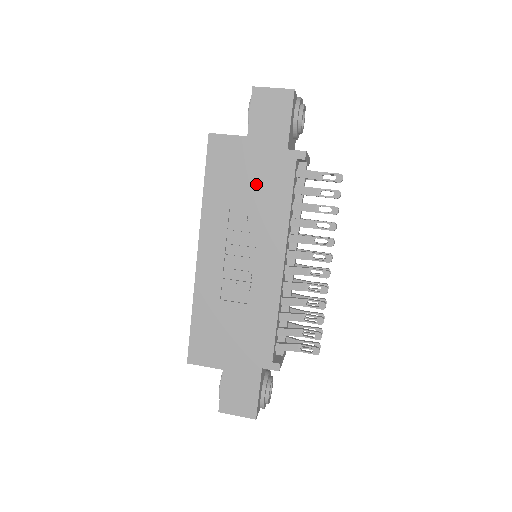
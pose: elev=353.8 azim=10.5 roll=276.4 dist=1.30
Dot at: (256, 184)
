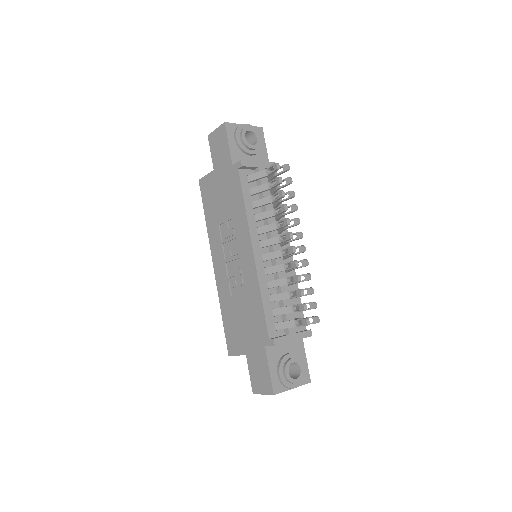
Dot at: (225, 200)
